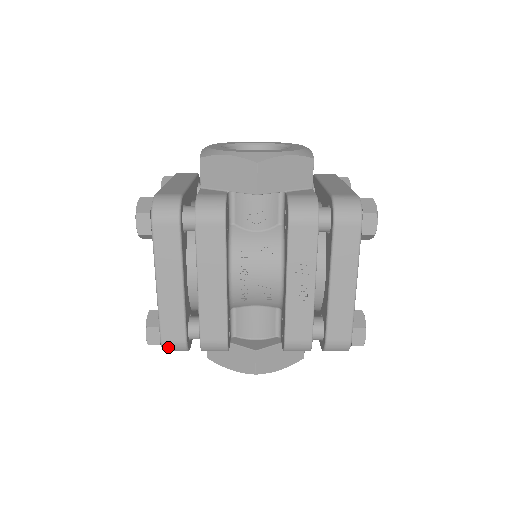
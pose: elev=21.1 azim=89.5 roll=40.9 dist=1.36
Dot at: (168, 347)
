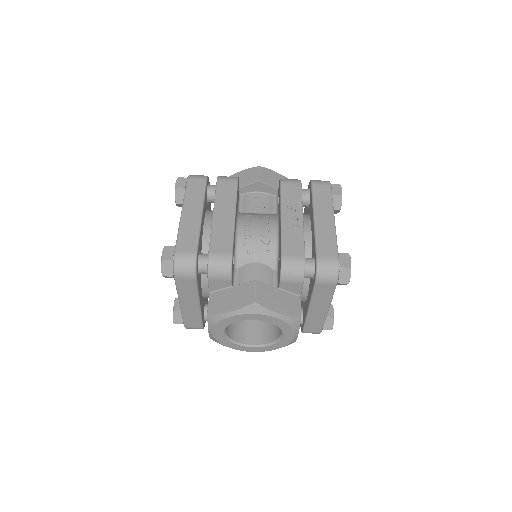
Dot at: (180, 259)
